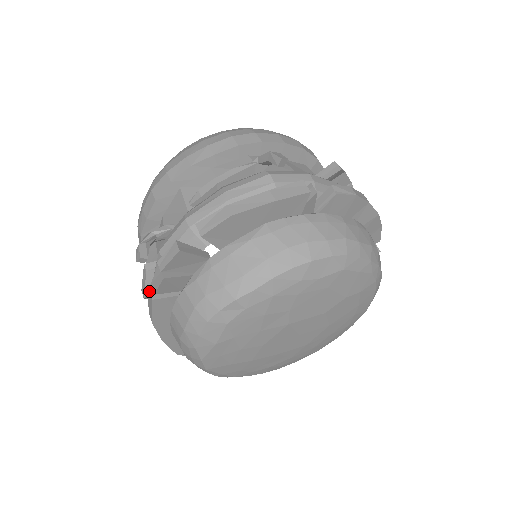
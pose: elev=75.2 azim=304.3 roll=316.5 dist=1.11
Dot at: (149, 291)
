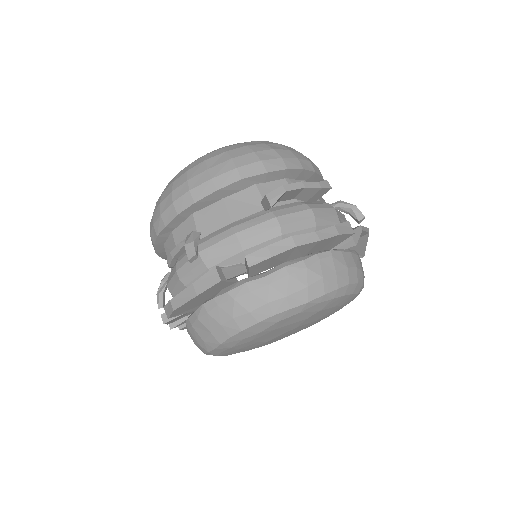
Dot at: occluded
